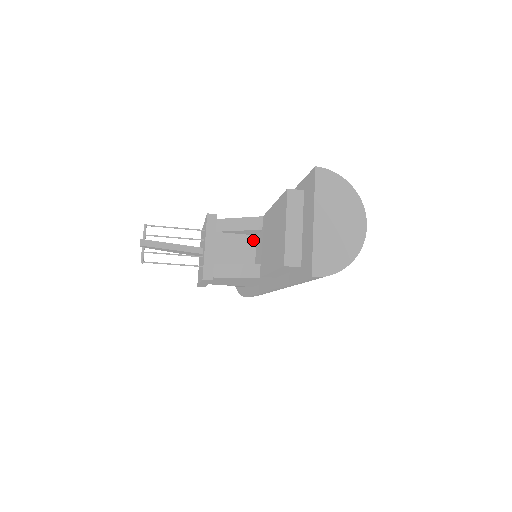
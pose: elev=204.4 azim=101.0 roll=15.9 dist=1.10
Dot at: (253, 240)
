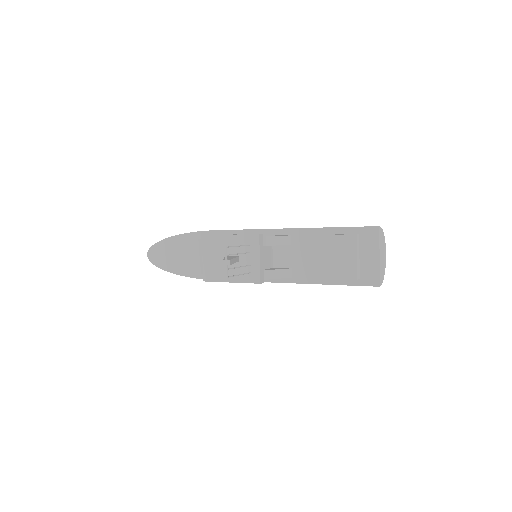
Dot at: (271, 249)
